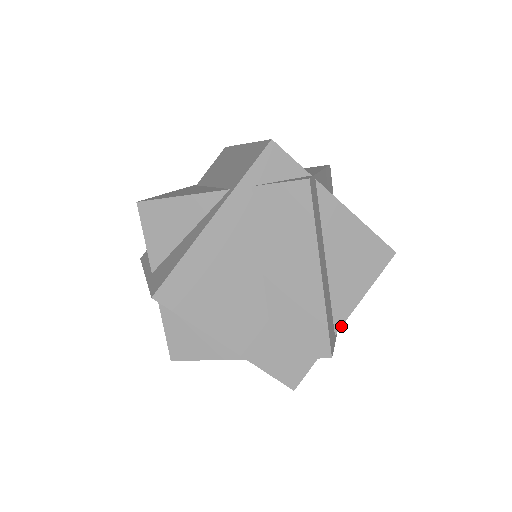
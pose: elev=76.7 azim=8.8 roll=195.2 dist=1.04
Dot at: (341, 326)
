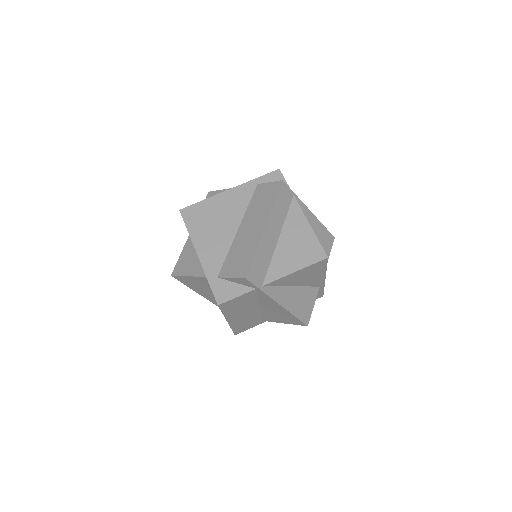
Dot at: (269, 283)
